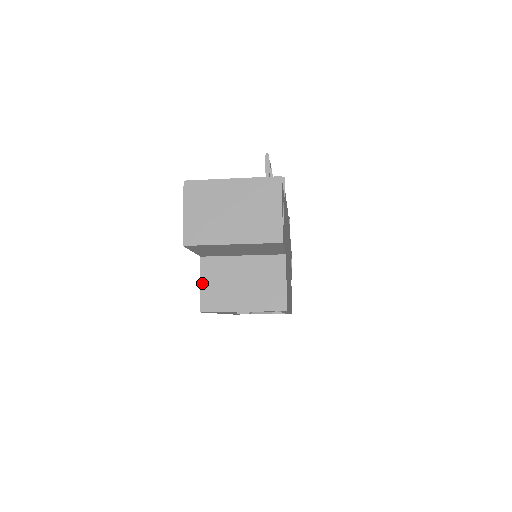
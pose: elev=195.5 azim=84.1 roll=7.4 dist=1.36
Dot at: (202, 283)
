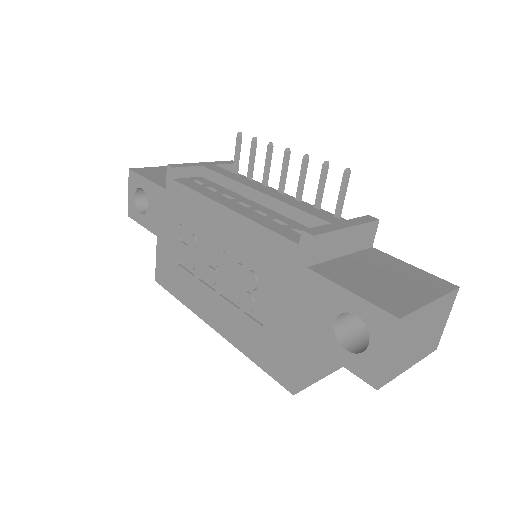
Dot at: (301, 367)
